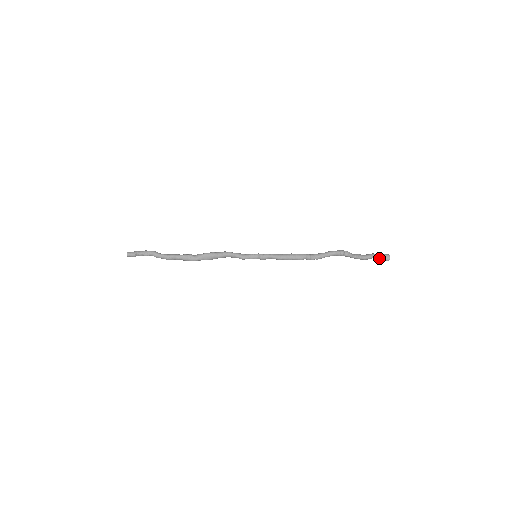
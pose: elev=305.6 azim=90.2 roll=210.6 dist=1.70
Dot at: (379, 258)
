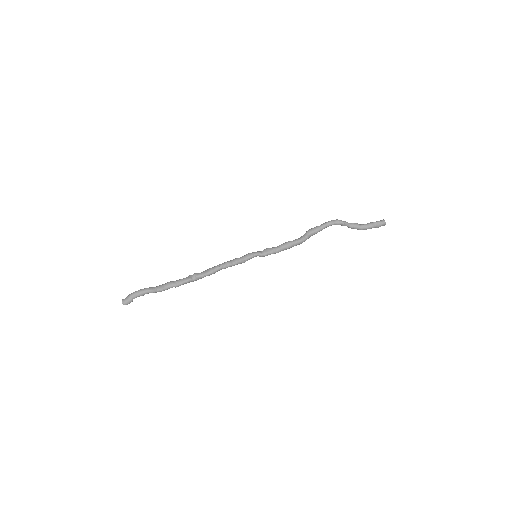
Dot at: occluded
